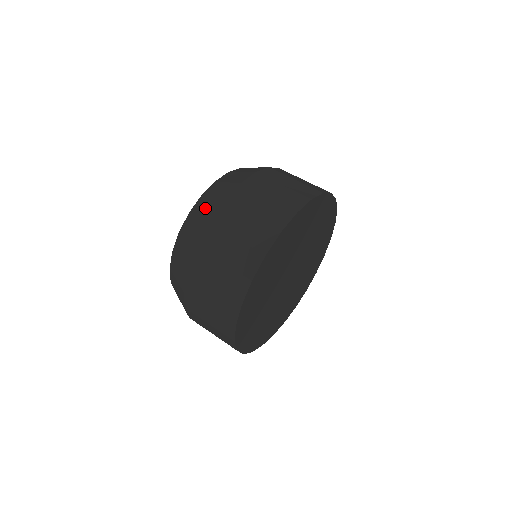
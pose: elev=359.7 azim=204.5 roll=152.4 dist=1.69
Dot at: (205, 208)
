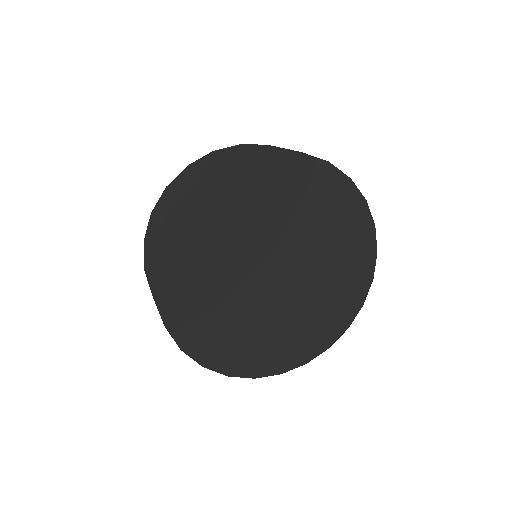
Dot at: occluded
